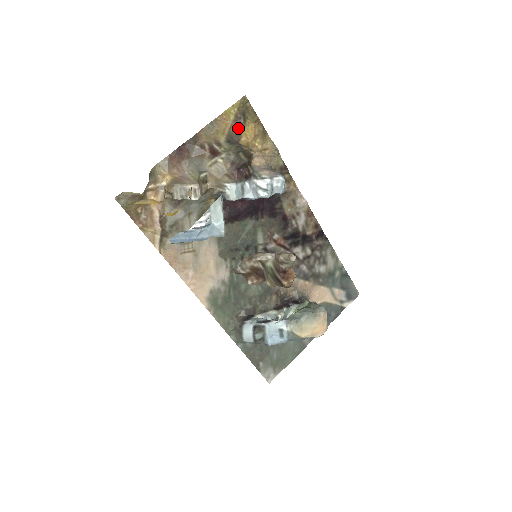
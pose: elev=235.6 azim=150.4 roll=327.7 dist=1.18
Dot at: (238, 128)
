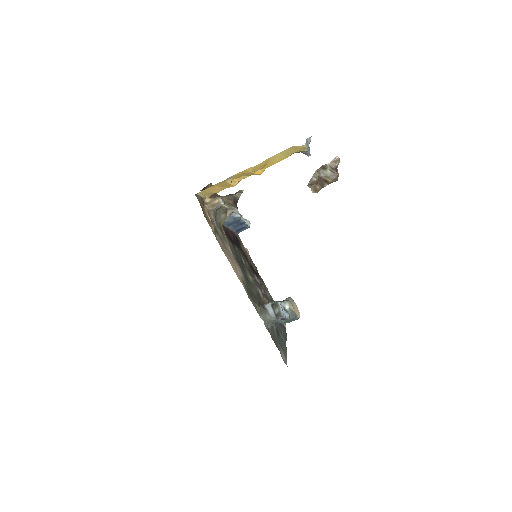
Dot at: occluded
